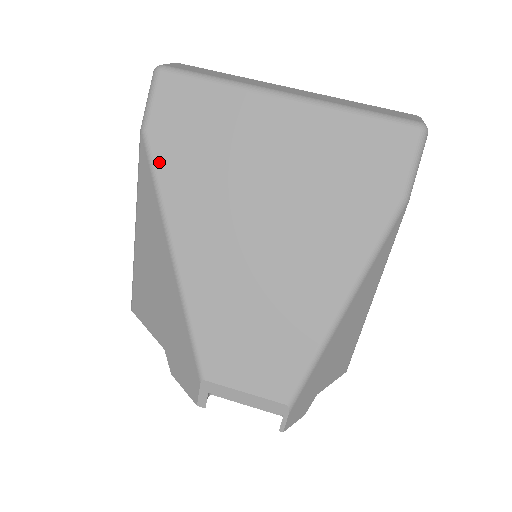
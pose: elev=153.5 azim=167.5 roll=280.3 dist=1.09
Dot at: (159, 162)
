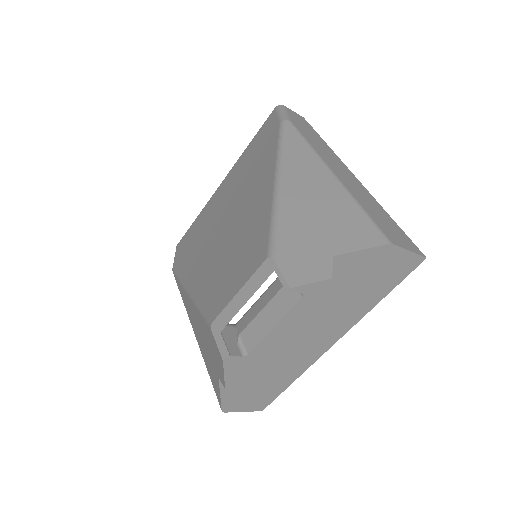
Dot at: (178, 268)
